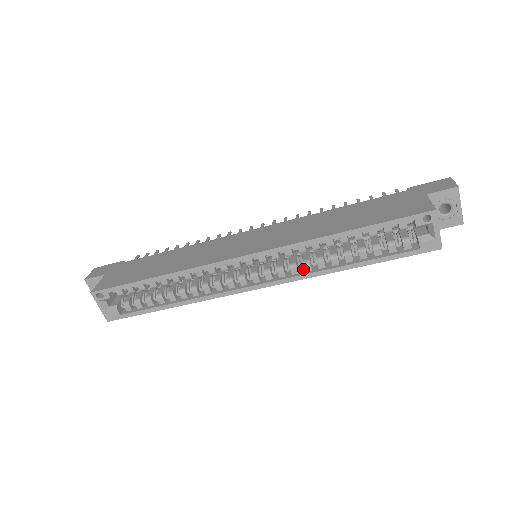
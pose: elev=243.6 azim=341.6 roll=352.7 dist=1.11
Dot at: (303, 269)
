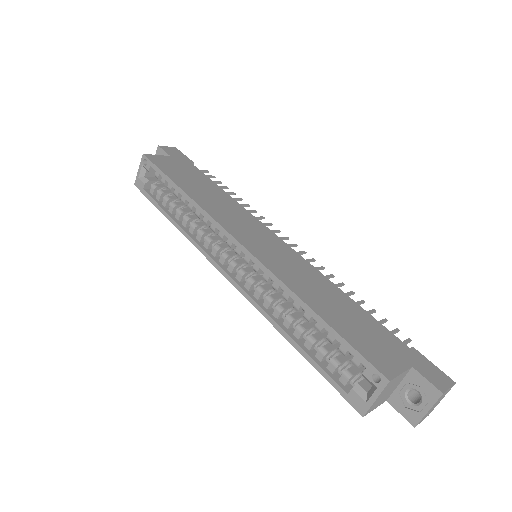
Dot at: (265, 301)
